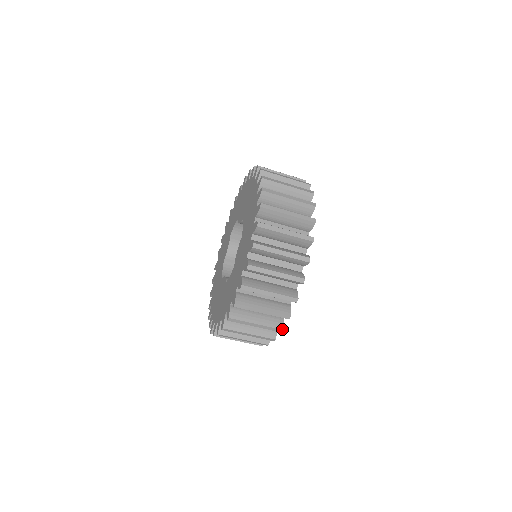
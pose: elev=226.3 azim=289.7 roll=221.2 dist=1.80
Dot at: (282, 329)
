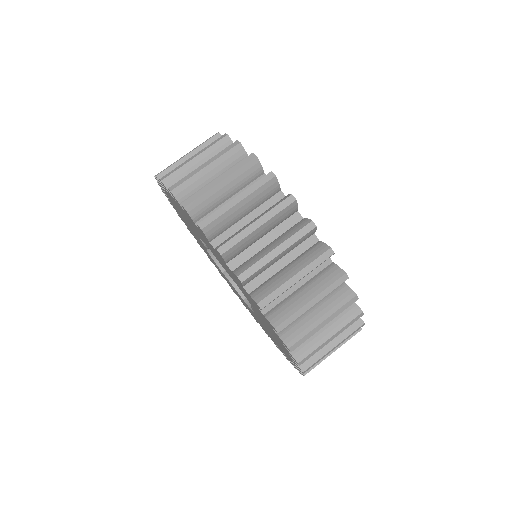
Dot at: (344, 274)
